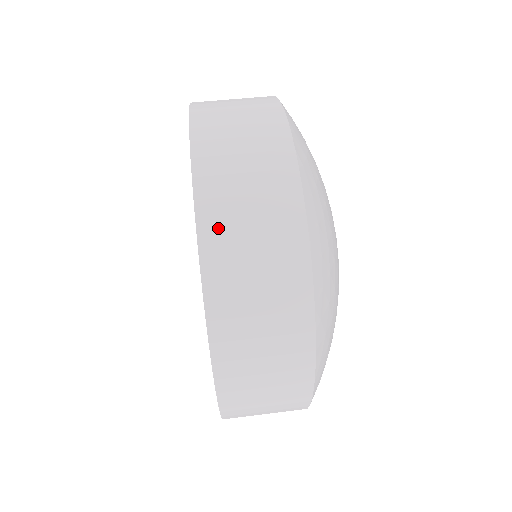
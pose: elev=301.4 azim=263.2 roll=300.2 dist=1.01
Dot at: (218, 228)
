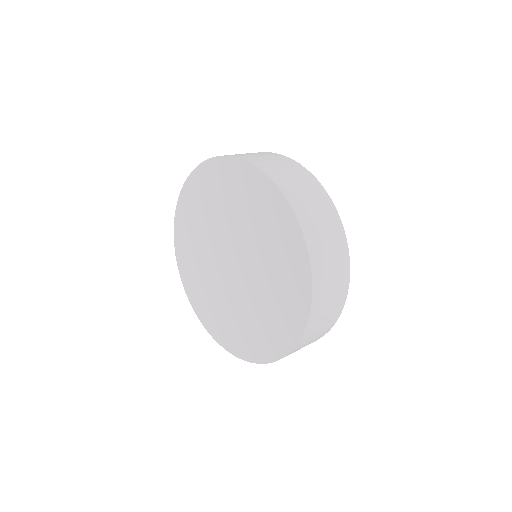
Dot at: (270, 170)
